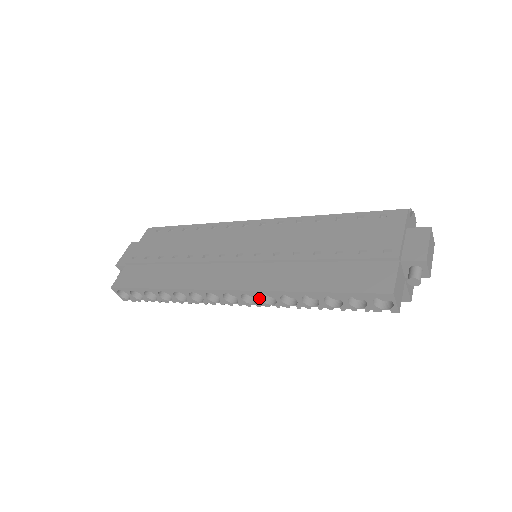
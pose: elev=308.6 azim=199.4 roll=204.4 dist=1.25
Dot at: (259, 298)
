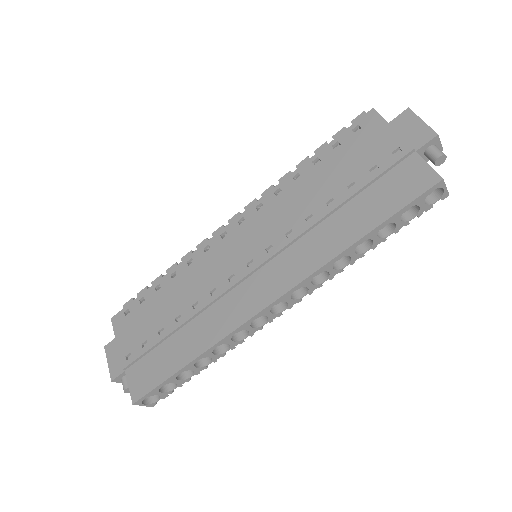
Dot at: (310, 284)
